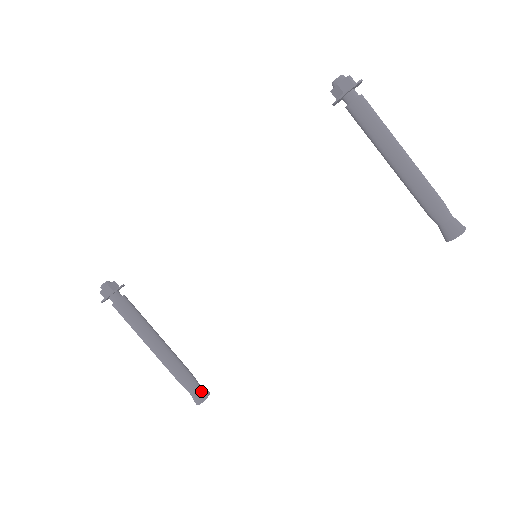
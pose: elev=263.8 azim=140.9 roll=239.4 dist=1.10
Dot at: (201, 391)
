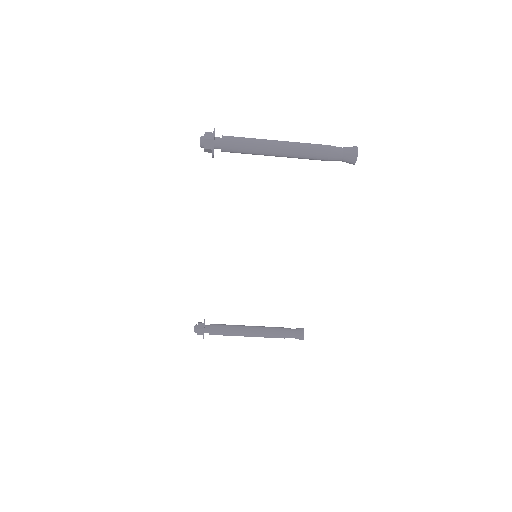
Dot at: (298, 333)
